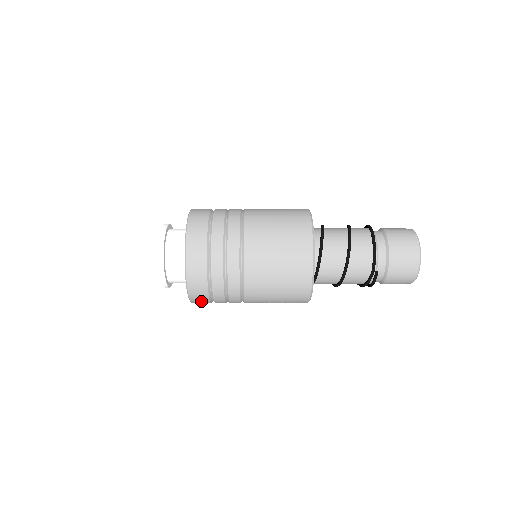
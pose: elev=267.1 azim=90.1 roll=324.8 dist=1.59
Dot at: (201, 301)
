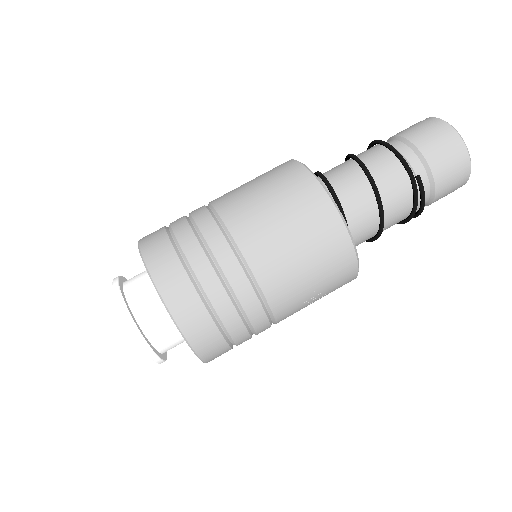
Dot at: (212, 347)
